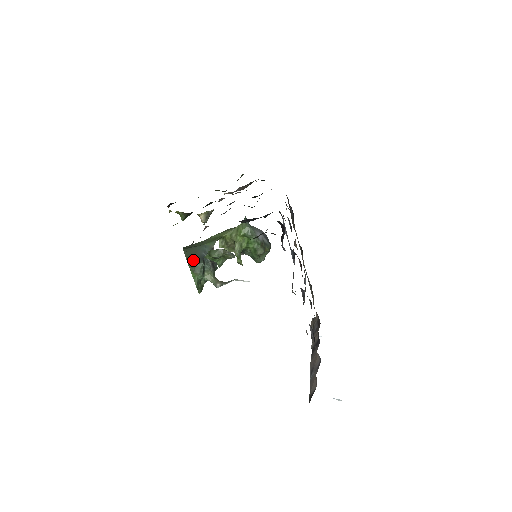
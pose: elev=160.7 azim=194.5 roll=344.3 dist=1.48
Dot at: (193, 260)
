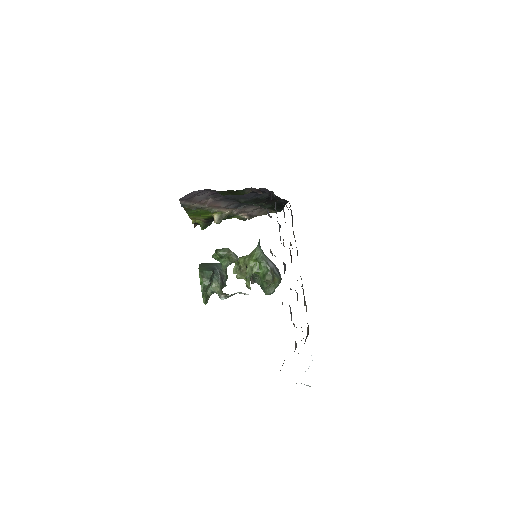
Dot at: (204, 268)
